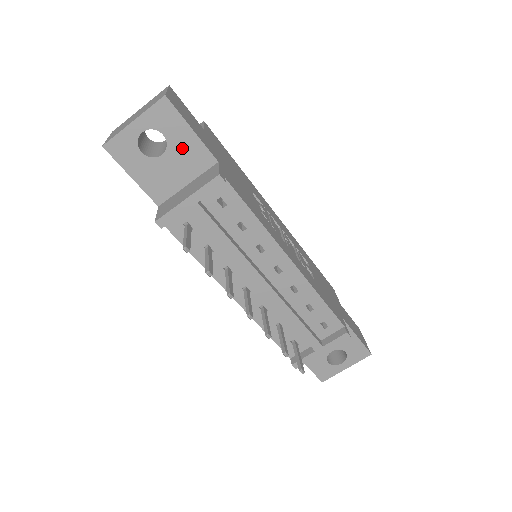
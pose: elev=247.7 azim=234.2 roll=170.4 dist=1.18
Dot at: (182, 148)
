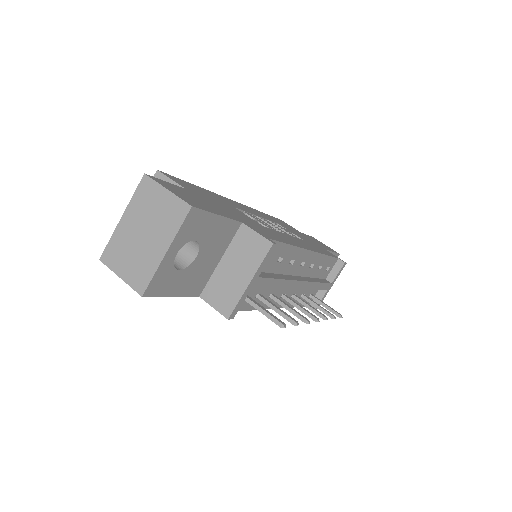
Dot at: (212, 237)
